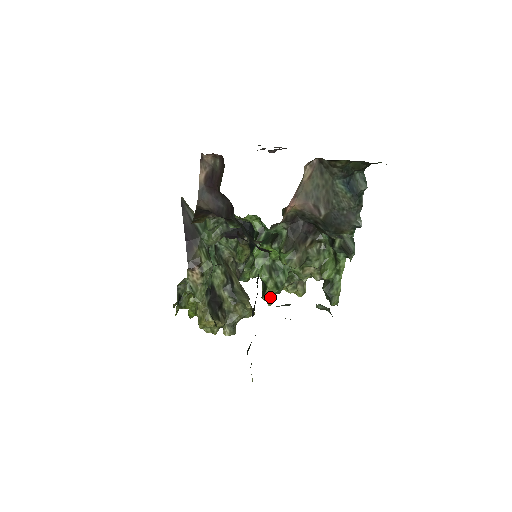
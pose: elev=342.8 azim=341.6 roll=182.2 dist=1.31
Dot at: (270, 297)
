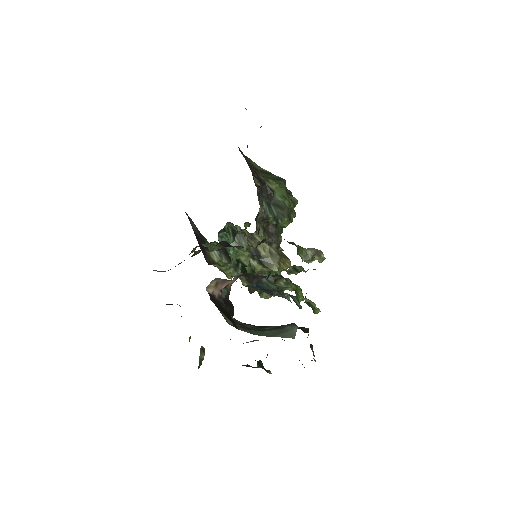
Dot at: occluded
